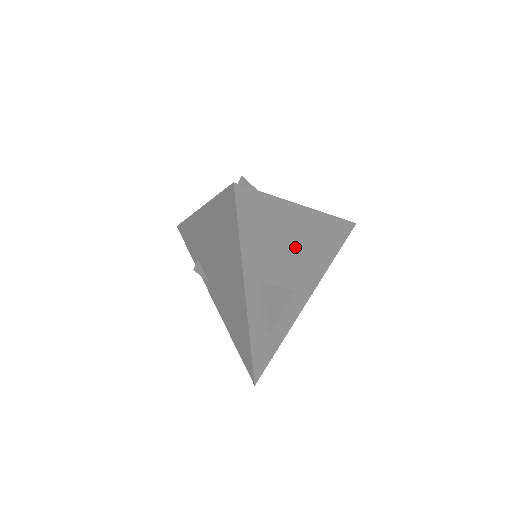
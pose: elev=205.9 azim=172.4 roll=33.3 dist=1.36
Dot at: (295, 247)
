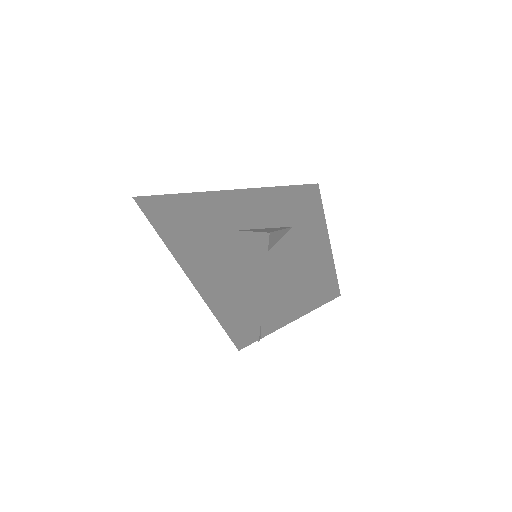
Dot at: (253, 207)
